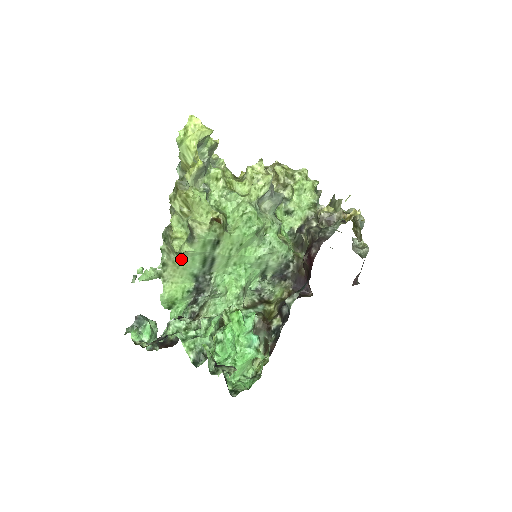
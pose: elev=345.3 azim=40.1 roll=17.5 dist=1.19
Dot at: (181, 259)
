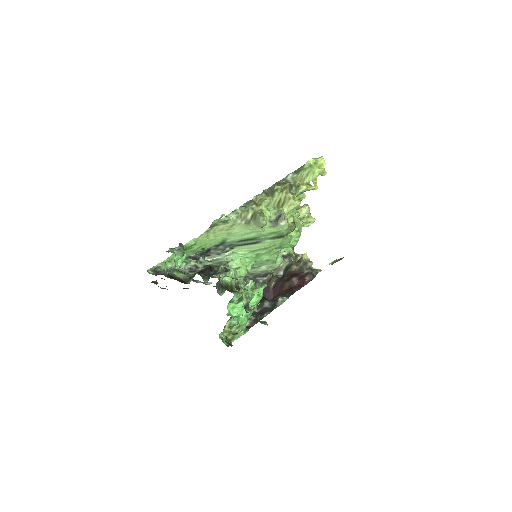
Dot at: (241, 227)
